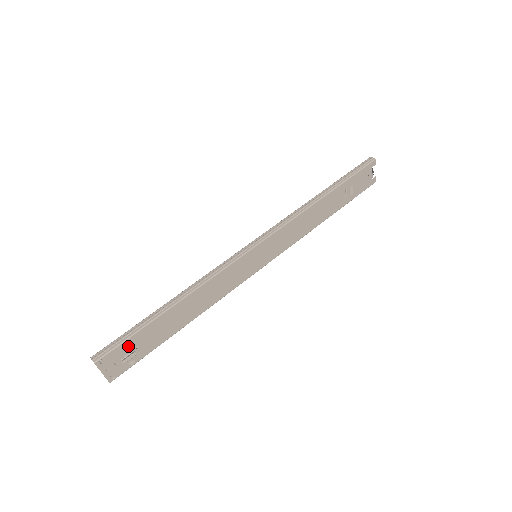
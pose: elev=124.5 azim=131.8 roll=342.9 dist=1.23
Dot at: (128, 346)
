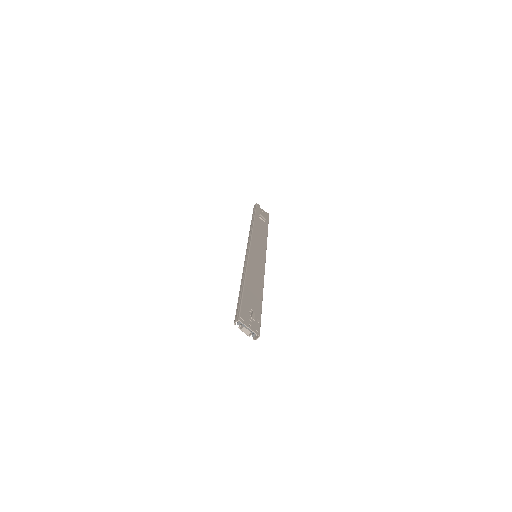
Dot at: (246, 309)
